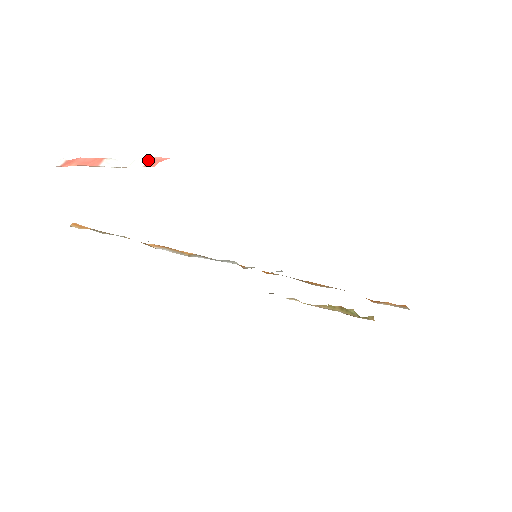
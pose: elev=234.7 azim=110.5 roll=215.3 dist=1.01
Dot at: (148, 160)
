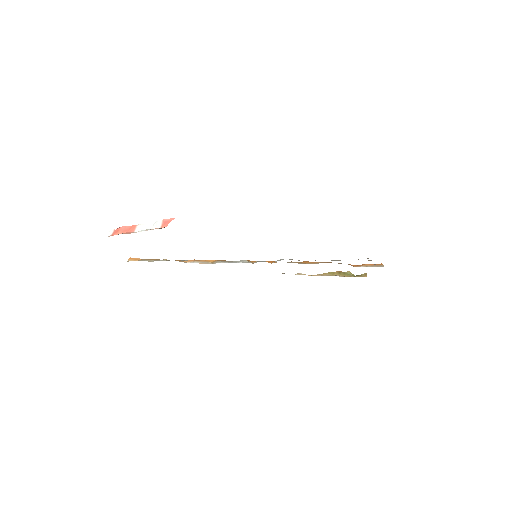
Dot at: (163, 222)
